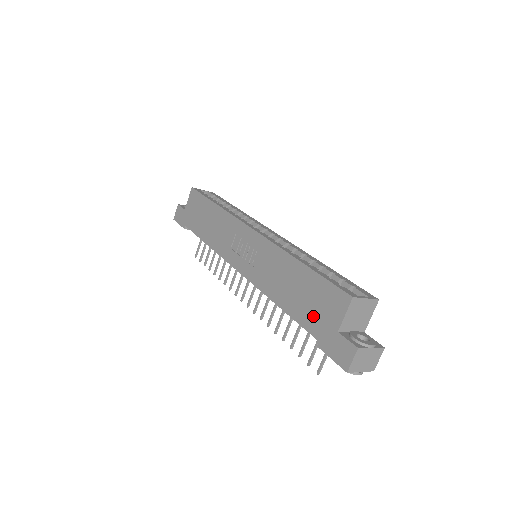
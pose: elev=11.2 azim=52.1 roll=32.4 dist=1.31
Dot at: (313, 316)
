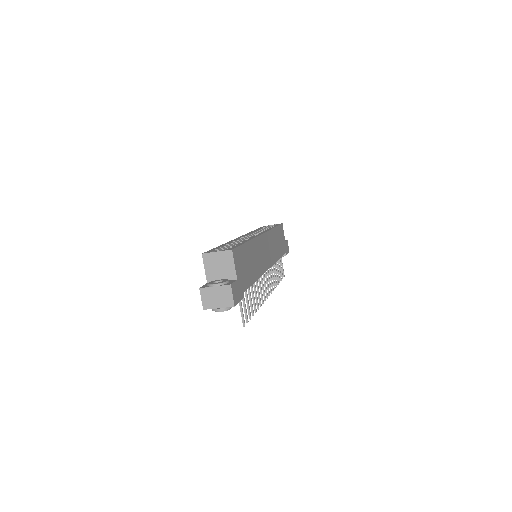
Dot at: occluded
